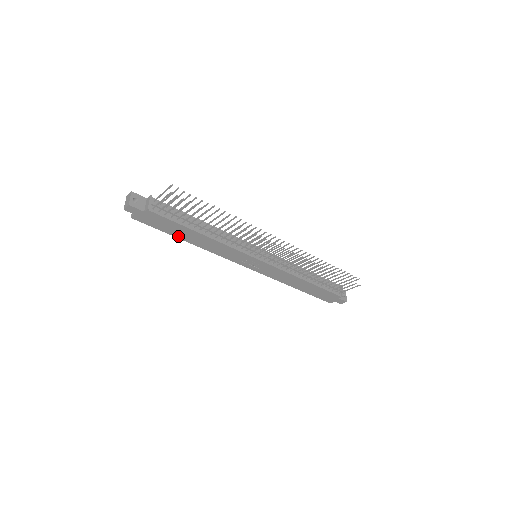
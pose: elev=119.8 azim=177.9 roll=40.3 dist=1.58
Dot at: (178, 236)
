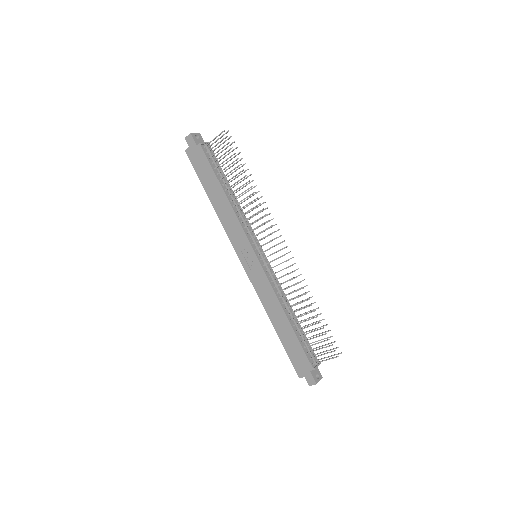
Dot at: (207, 189)
